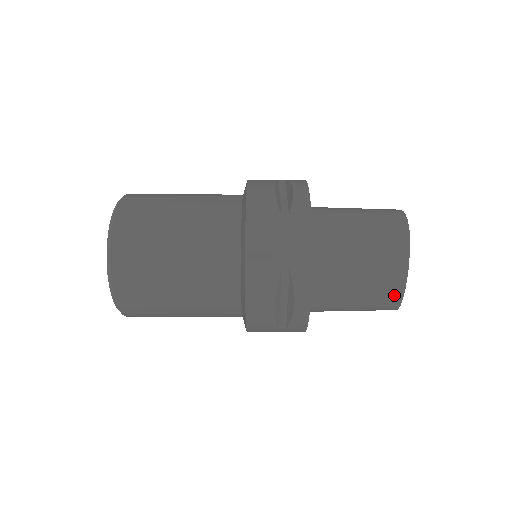
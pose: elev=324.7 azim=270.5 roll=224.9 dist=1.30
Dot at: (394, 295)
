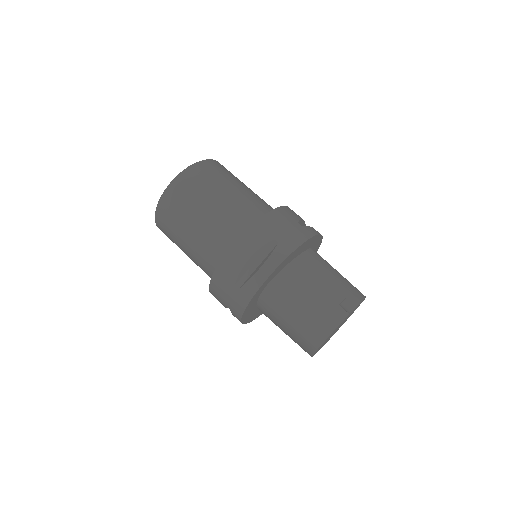
Dot at: occluded
